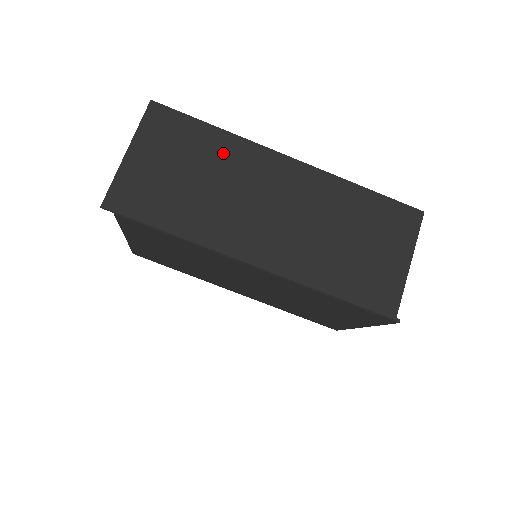
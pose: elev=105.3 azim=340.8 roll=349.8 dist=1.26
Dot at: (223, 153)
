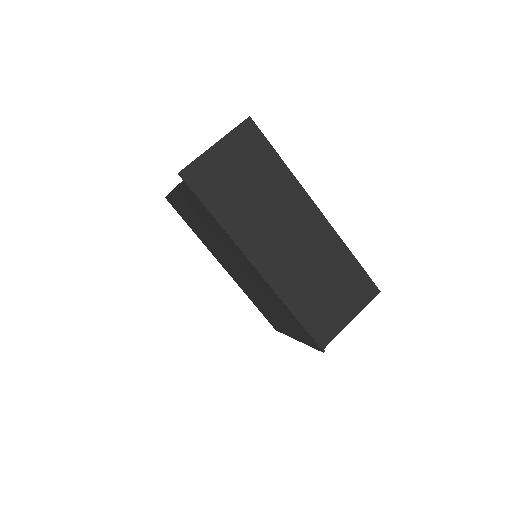
Dot at: (277, 181)
